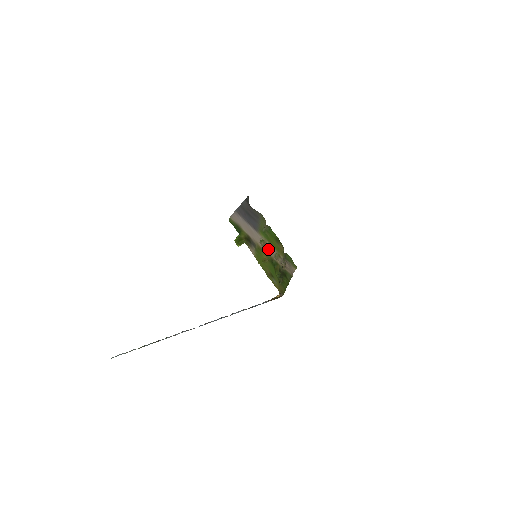
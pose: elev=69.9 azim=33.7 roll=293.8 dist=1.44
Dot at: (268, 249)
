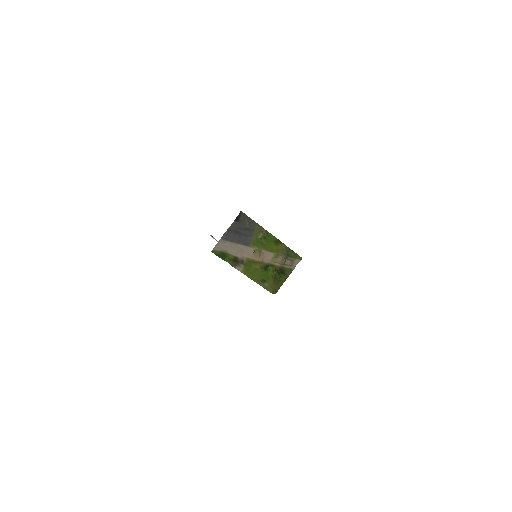
Dot at: (263, 257)
